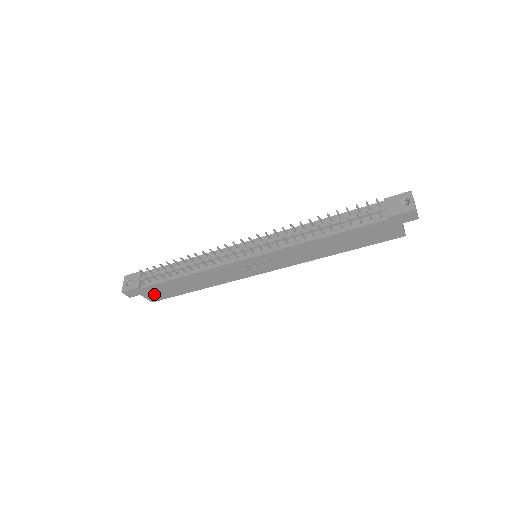
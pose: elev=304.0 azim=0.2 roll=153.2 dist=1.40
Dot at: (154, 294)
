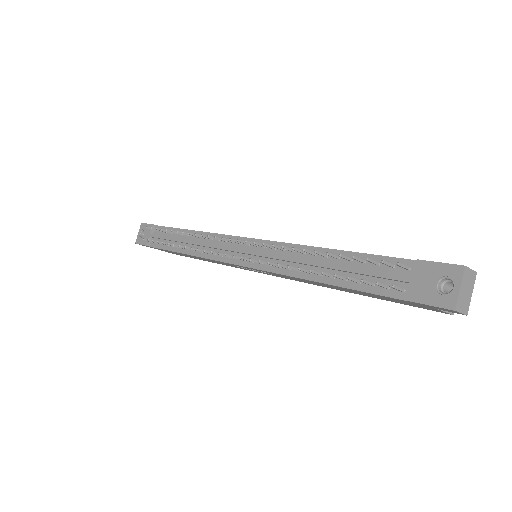
Dot at: occluded
